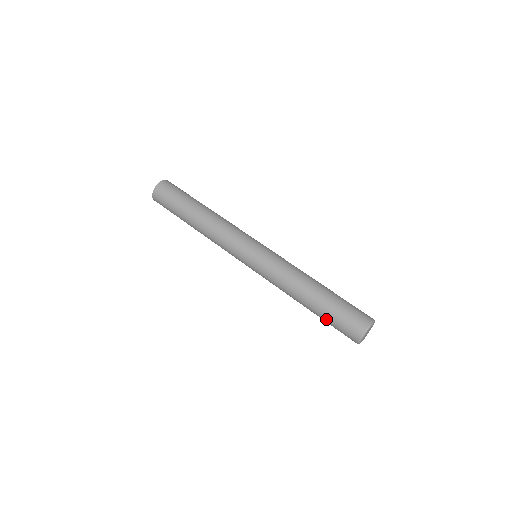
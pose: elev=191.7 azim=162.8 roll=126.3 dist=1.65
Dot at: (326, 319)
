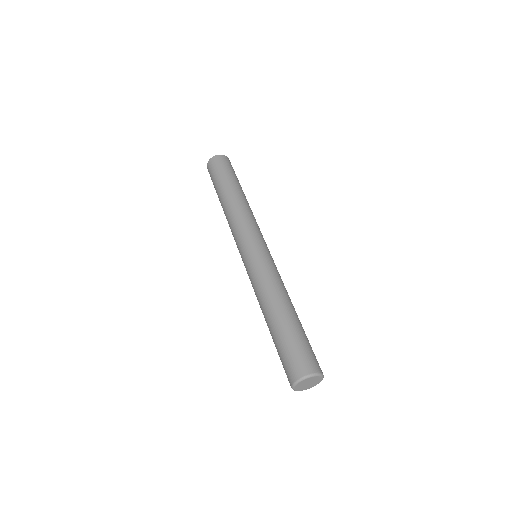
Dot at: (280, 341)
